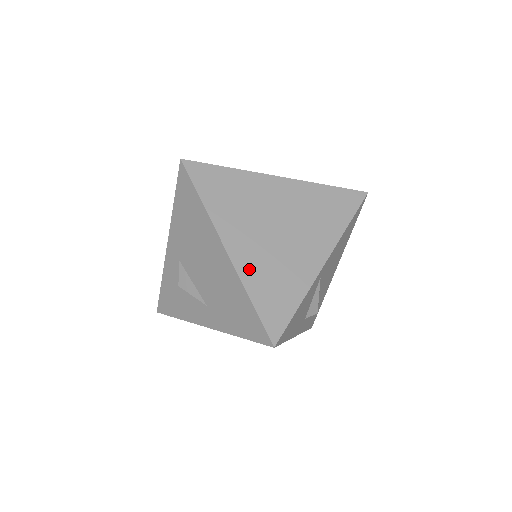
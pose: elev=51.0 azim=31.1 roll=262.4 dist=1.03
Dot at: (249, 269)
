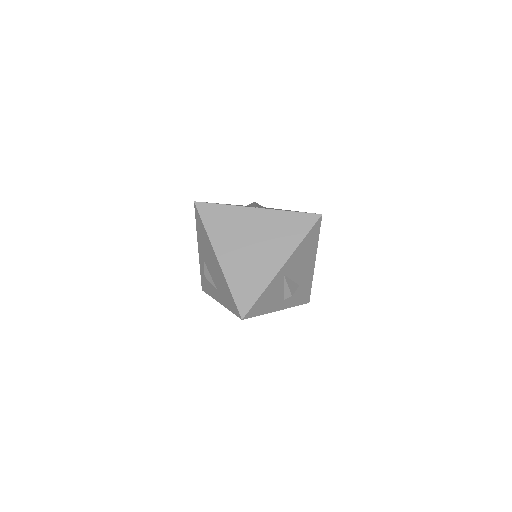
Dot at: (231, 271)
